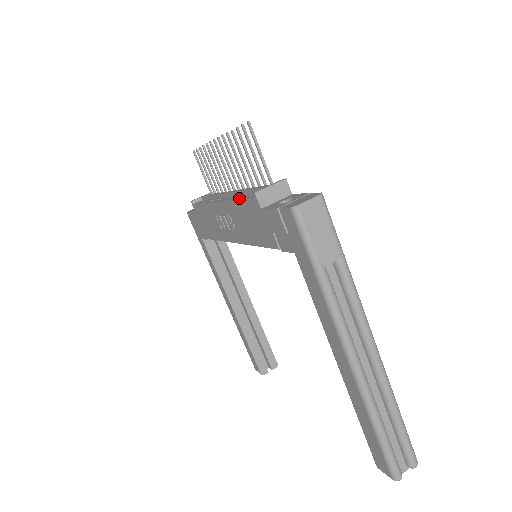
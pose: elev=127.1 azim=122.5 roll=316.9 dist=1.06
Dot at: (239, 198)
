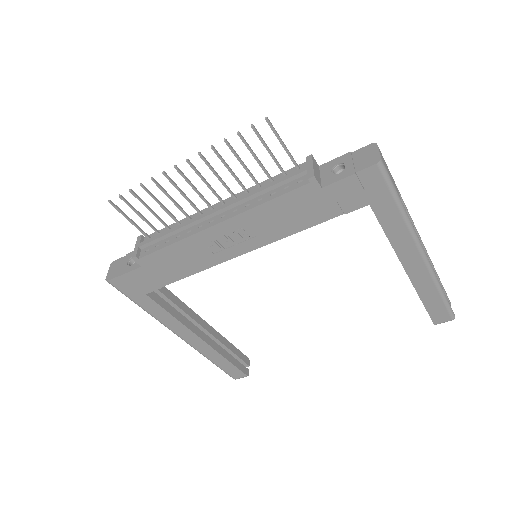
Dot at: (269, 198)
